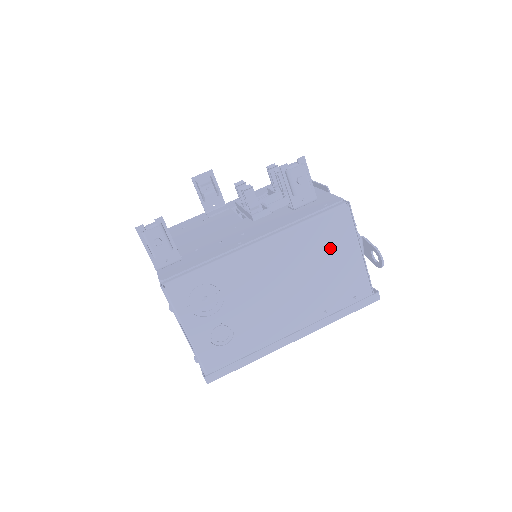
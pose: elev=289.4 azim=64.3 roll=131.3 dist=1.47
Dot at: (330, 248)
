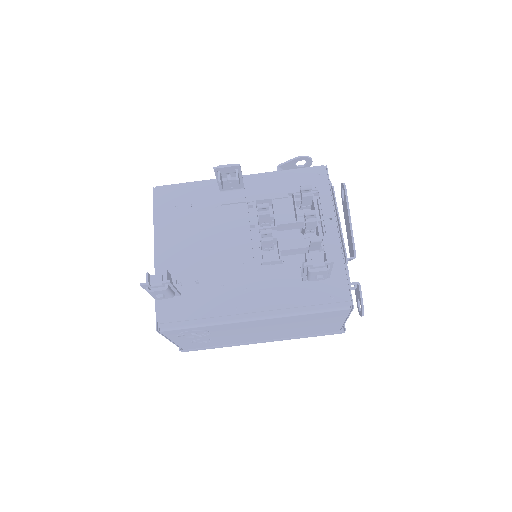
Dot at: (319, 320)
